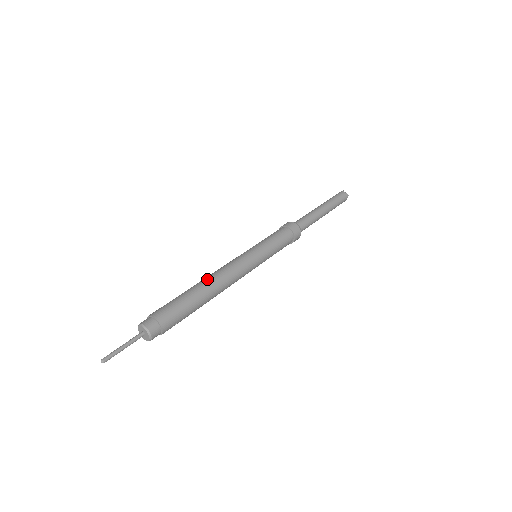
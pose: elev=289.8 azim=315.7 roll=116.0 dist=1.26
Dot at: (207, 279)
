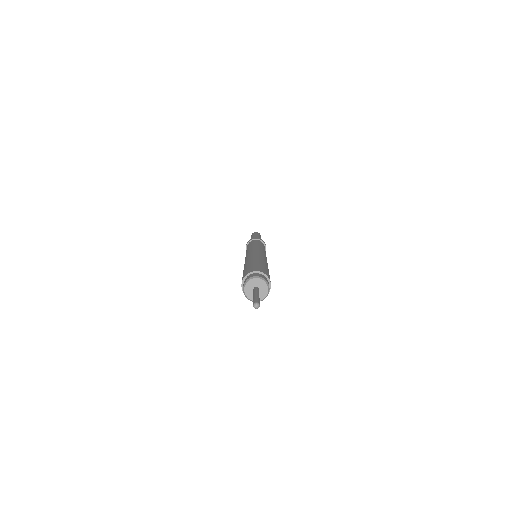
Dot at: (249, 258)
